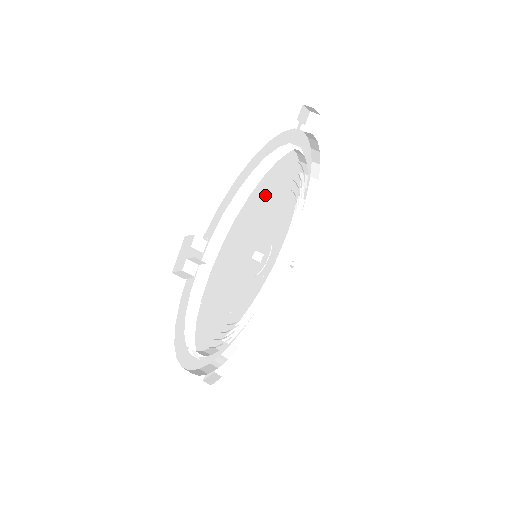
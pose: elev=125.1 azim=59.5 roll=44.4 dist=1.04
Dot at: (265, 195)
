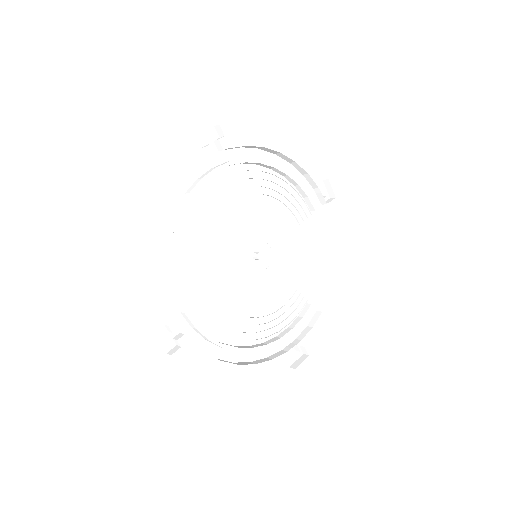
Dot at: (280, 217)
